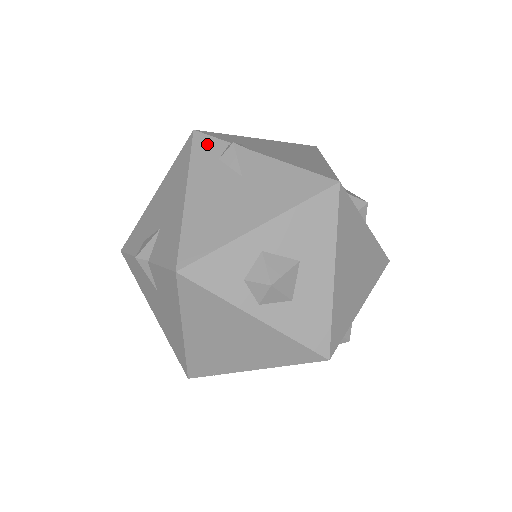
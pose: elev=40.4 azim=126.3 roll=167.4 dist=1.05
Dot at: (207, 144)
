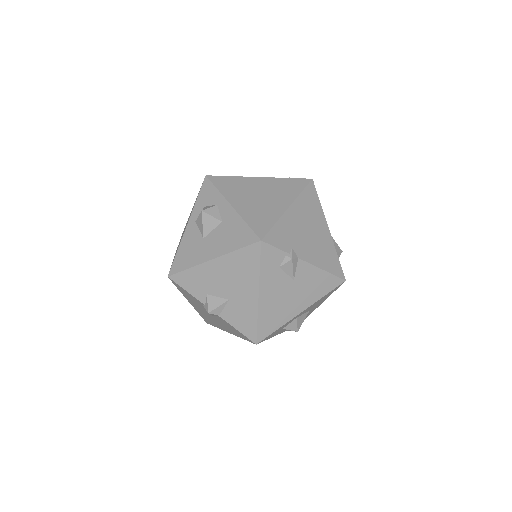
Dot at: (272, 254)
